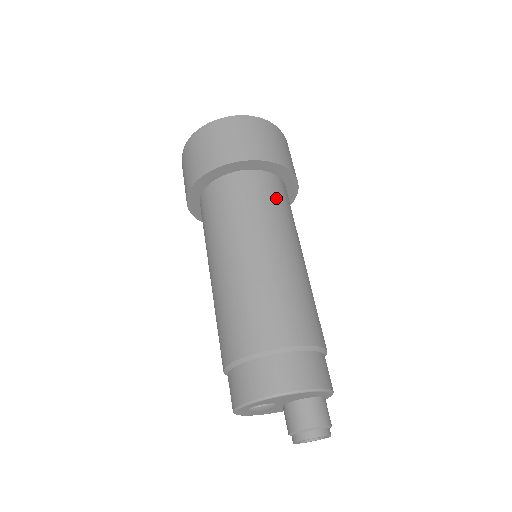
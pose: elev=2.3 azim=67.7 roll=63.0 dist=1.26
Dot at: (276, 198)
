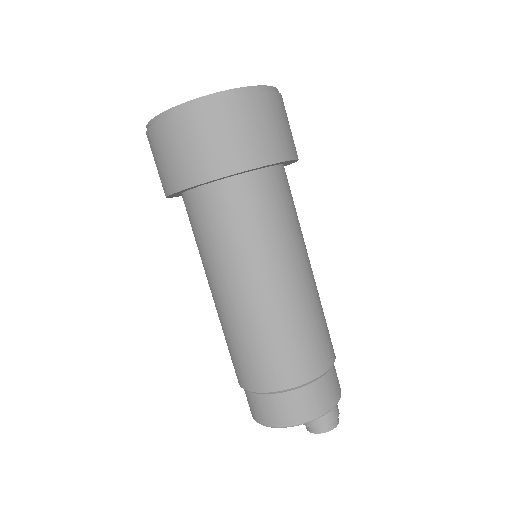
Dot at: (274, 206)
